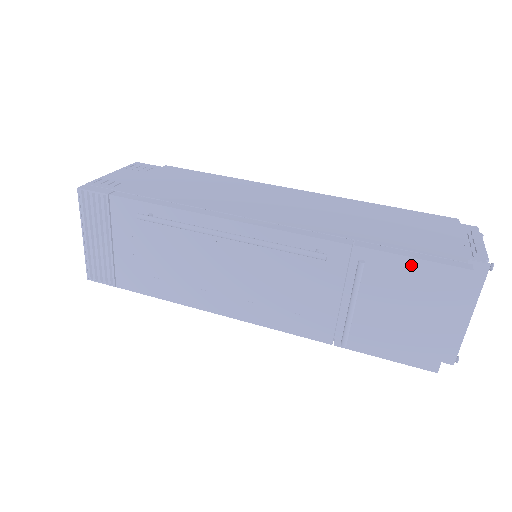
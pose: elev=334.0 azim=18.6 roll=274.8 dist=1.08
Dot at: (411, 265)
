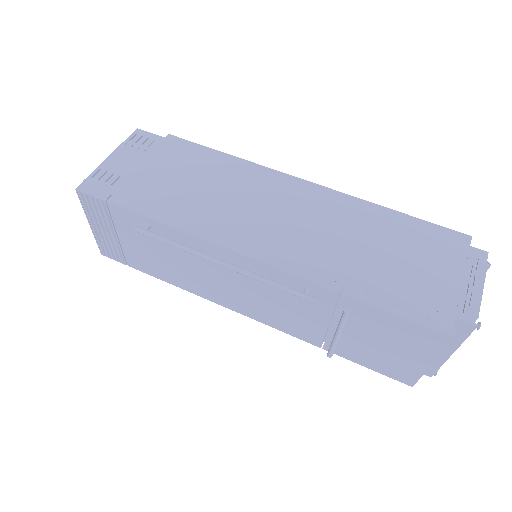
Dot at: (395, 320)
